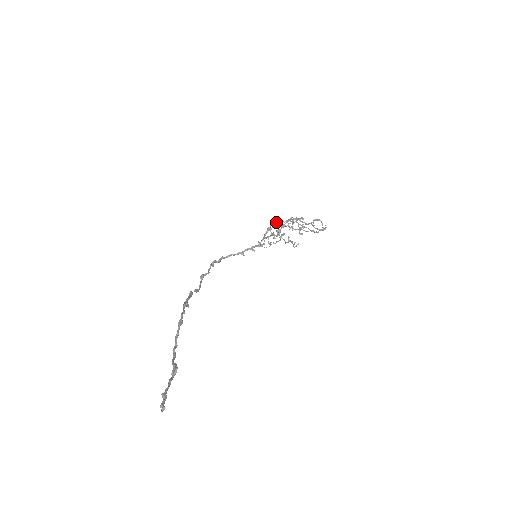
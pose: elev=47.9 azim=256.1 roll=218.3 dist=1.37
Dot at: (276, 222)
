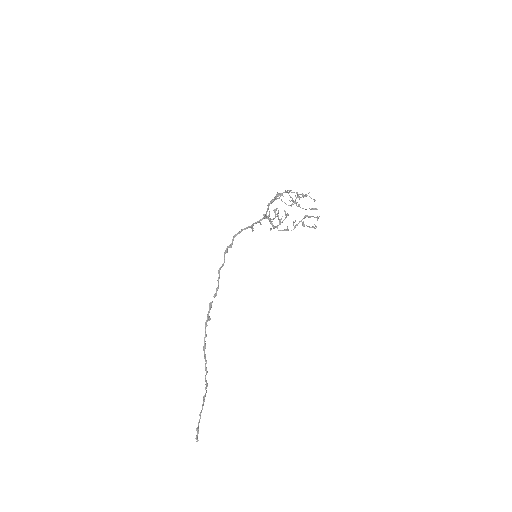
Dot at: occluded
